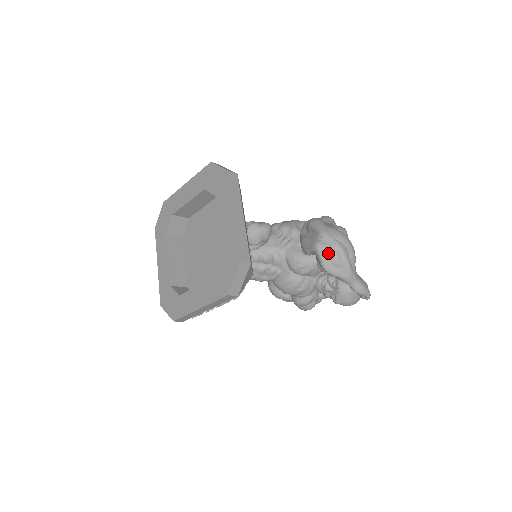
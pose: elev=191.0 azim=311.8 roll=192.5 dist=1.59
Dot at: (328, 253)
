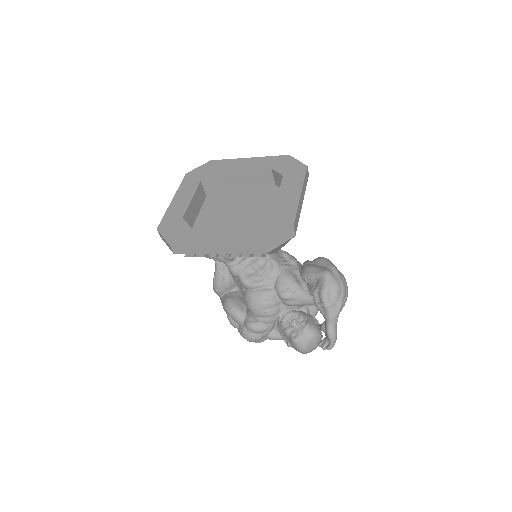
Dot at: (334, 284)
